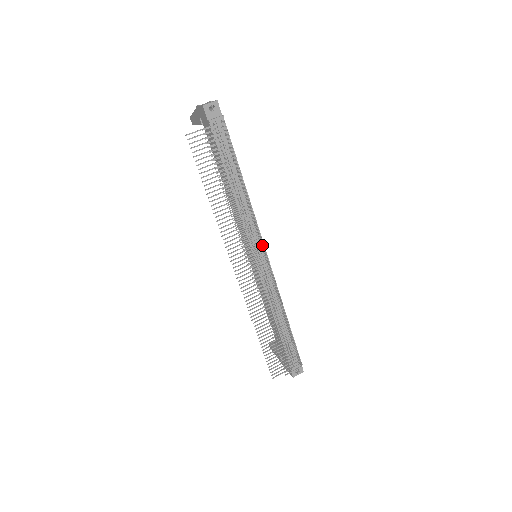
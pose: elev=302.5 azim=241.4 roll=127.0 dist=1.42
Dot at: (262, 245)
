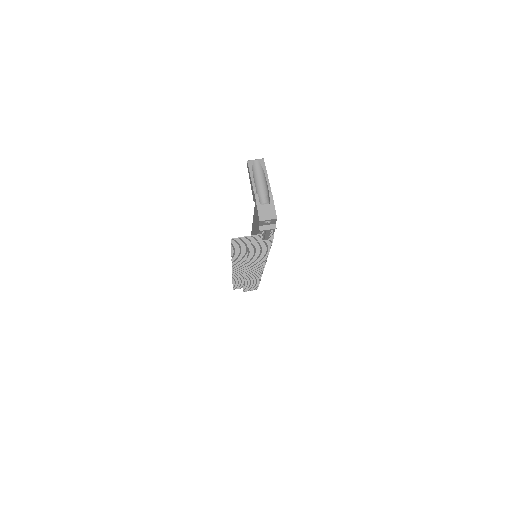
Dot at: (263, 268)
